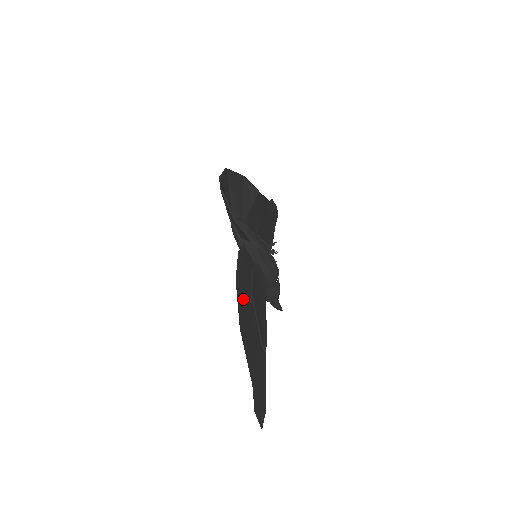
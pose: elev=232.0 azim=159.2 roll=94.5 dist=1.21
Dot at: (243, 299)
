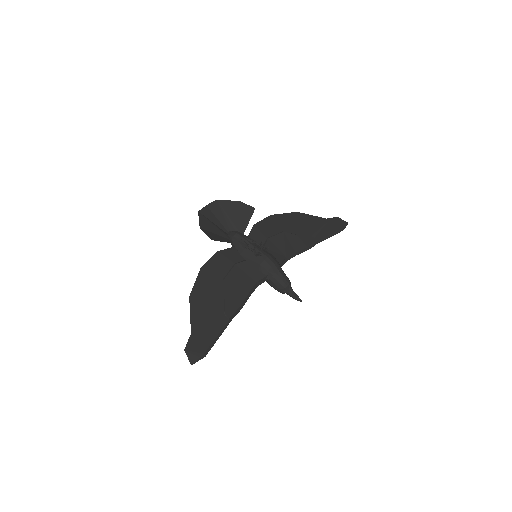
Dot at: (207, 280)
